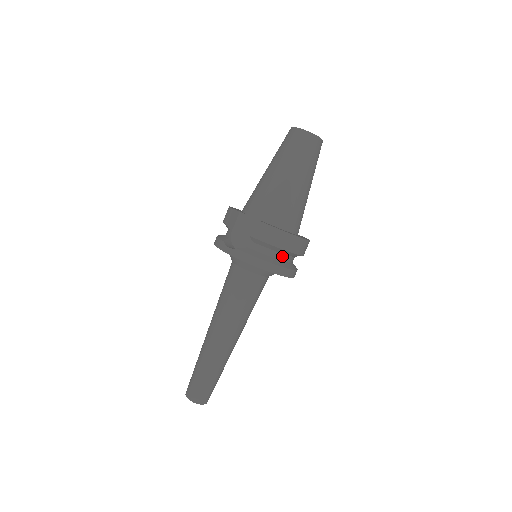
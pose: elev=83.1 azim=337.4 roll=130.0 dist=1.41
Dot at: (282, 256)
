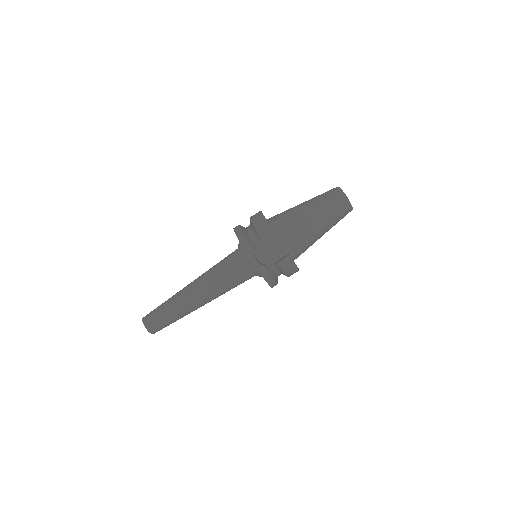
Dot at: occluded
